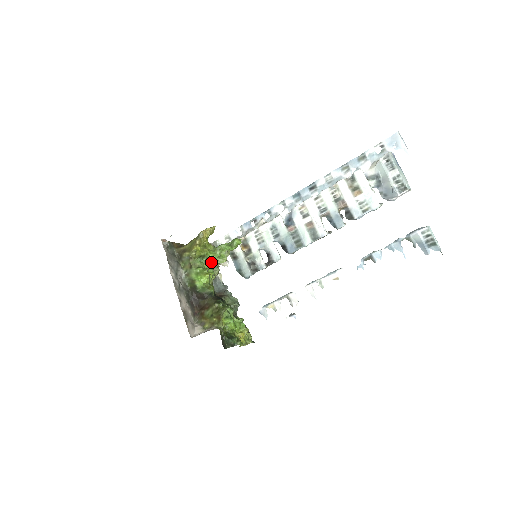
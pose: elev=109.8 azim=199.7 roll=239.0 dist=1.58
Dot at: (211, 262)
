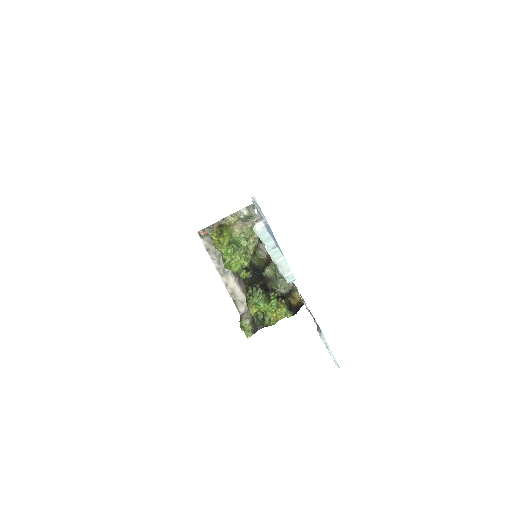
Dot at: occluded
